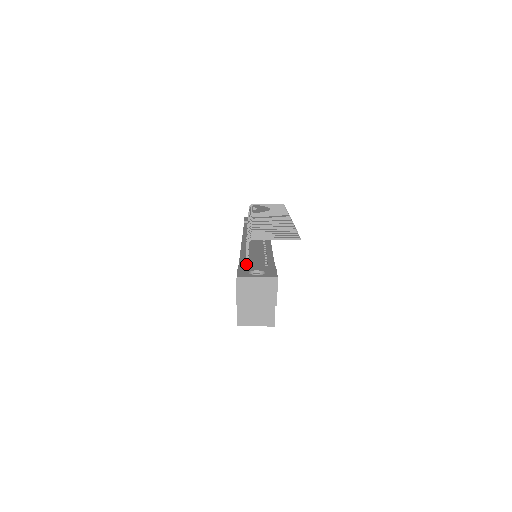
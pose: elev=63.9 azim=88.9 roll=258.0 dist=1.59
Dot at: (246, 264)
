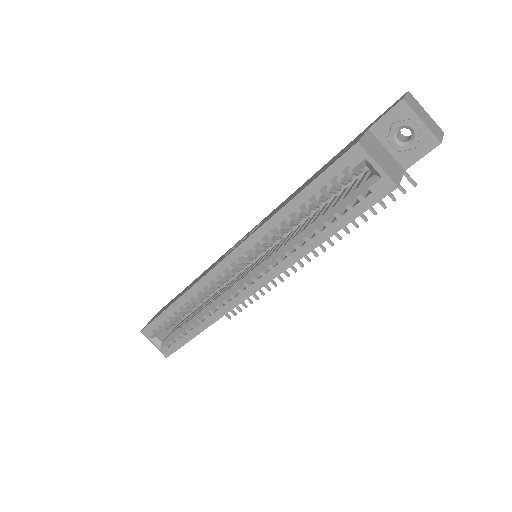
Dot at: occluded
